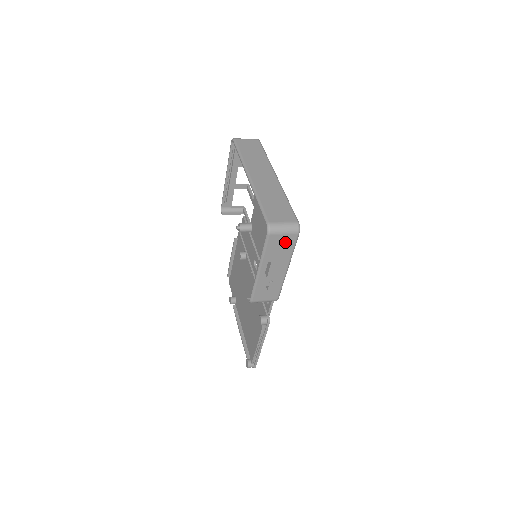
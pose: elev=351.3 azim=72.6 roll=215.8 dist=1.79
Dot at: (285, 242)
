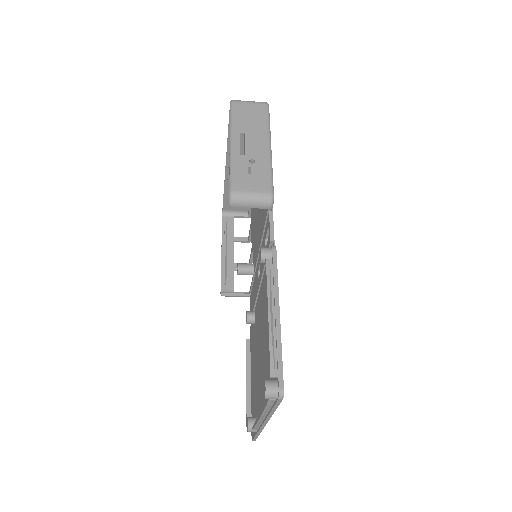
Dot at: (254, 112)
